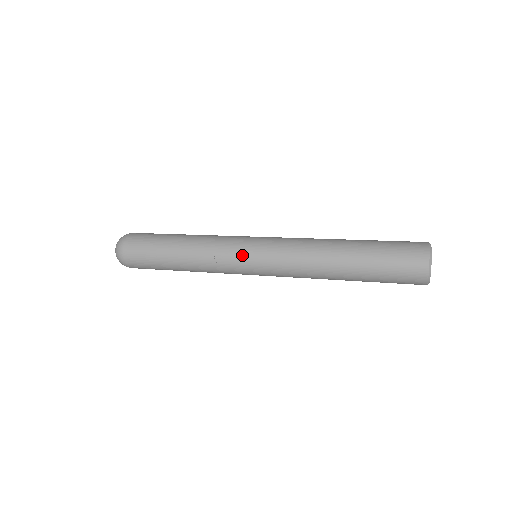
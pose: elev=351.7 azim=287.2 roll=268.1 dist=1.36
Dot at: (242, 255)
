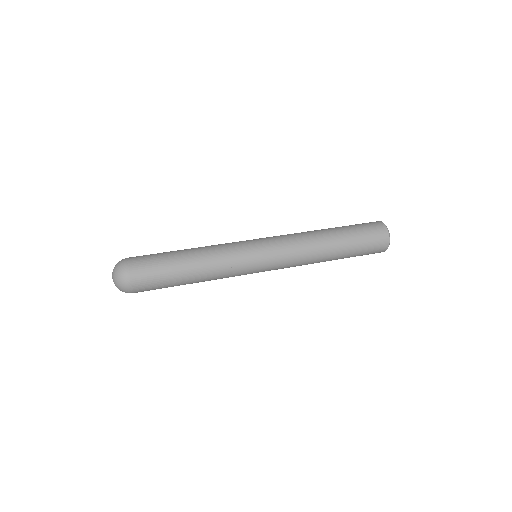
Dot at: (254, 264)
